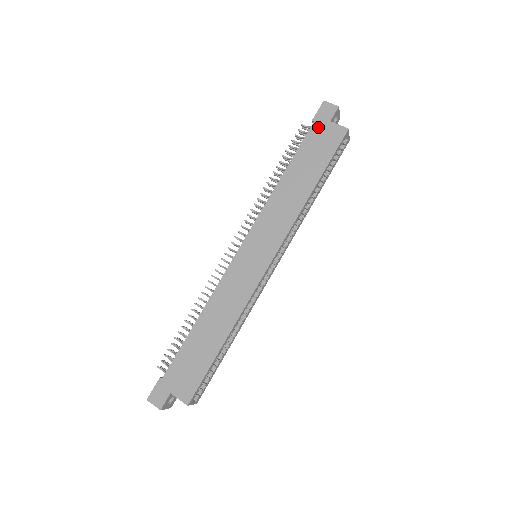
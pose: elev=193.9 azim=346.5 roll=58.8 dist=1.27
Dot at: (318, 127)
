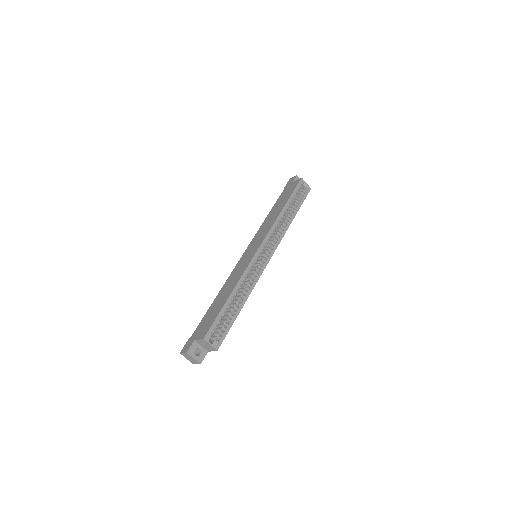
Dot at: (287, 188)
